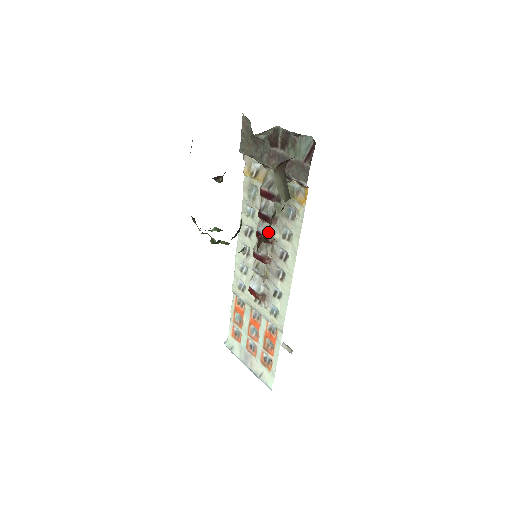
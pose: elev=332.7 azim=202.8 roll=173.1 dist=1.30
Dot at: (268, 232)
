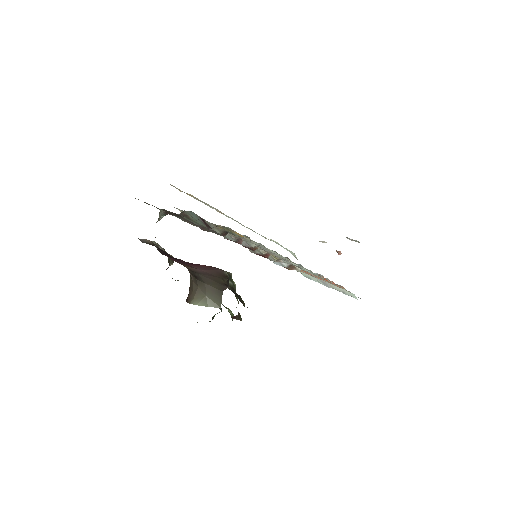
Dot at: (245, 245)
